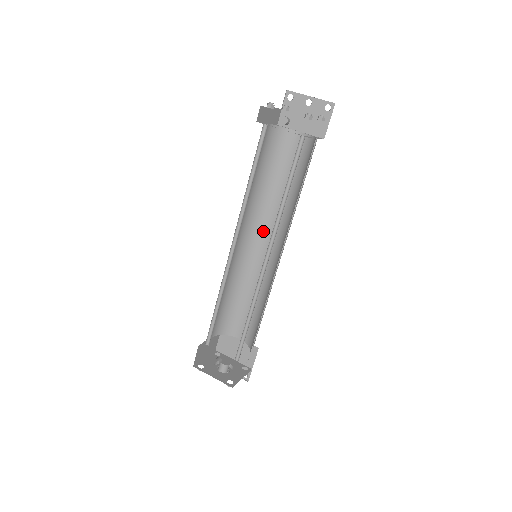
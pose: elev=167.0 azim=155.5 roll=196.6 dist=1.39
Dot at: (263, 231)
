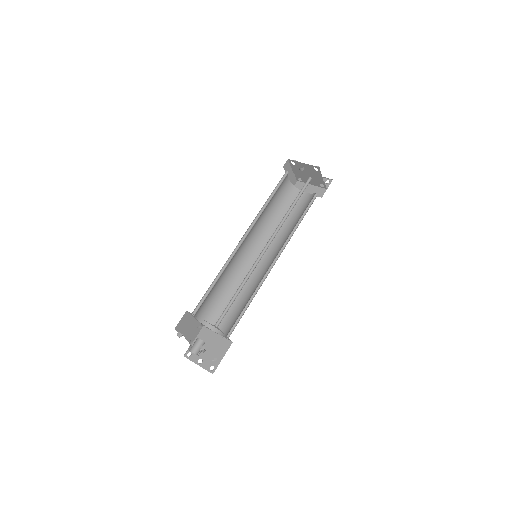
Dot at: occluded
